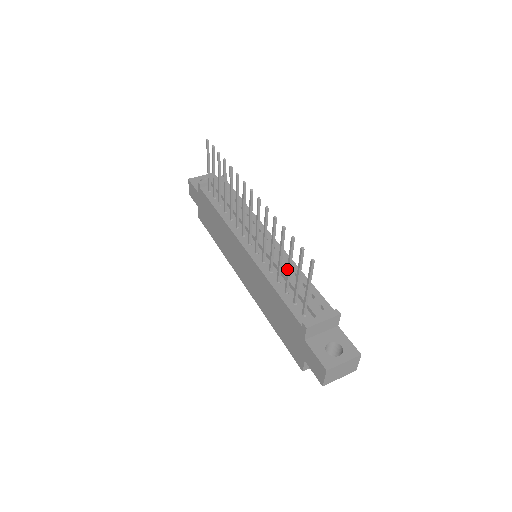
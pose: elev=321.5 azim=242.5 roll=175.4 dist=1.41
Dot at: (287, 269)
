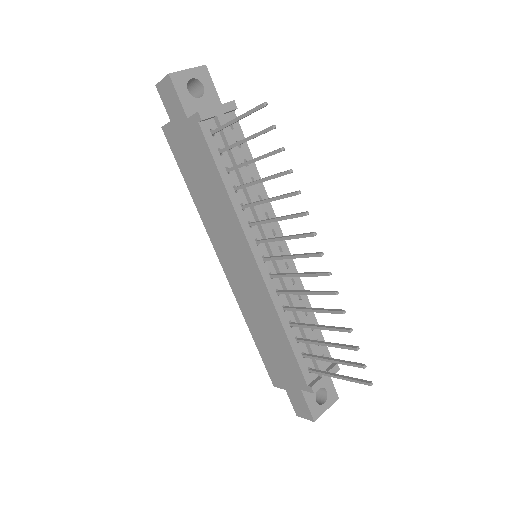
Dot at: (320, 343)
